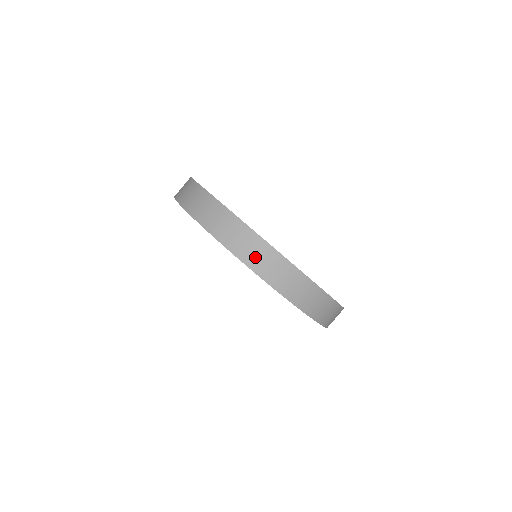
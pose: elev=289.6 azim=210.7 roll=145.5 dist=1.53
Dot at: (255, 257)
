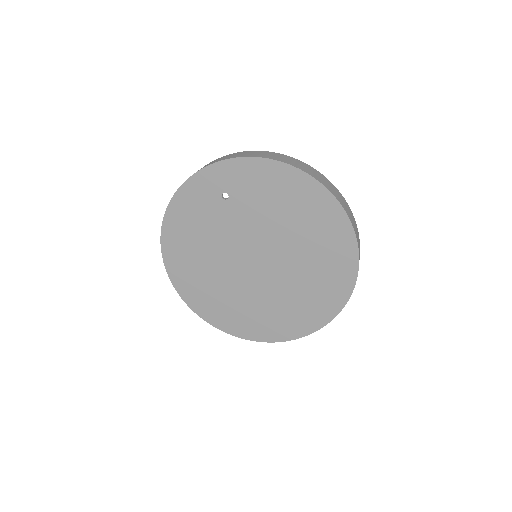
Dot at: (319, 177)
